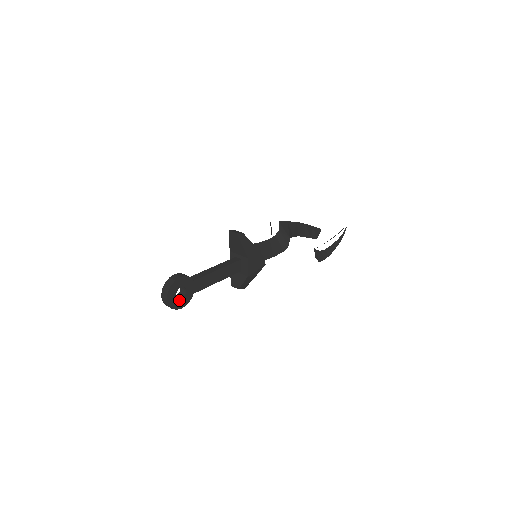
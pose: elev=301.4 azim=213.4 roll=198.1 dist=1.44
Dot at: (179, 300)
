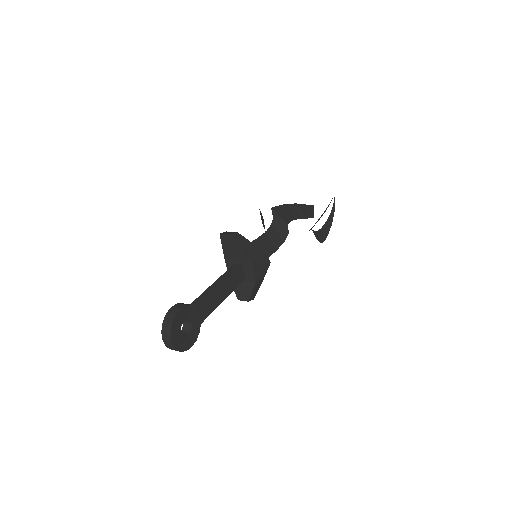
Dot at: (186, 338)
